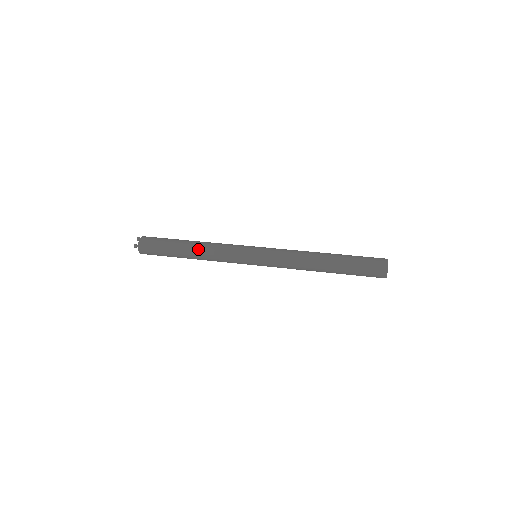
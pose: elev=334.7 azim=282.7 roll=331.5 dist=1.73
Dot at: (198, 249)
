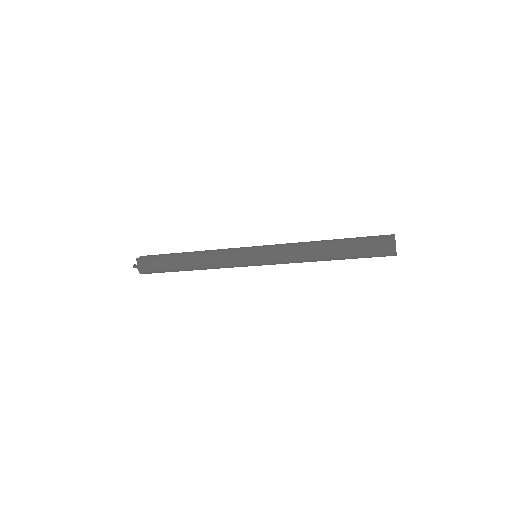
Dot at: (196, 258)
